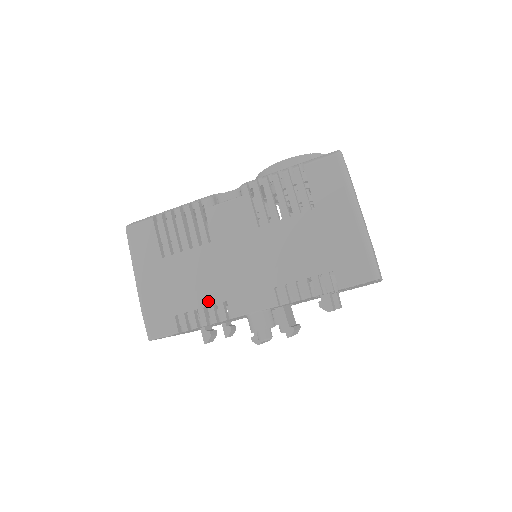
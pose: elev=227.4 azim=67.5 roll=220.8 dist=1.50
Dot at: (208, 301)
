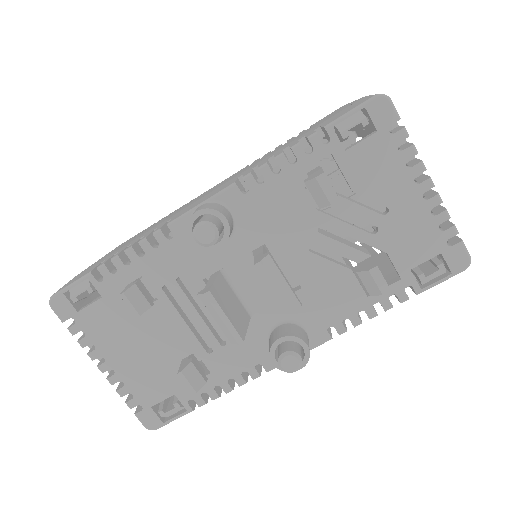
Dot at: (150, 231)
